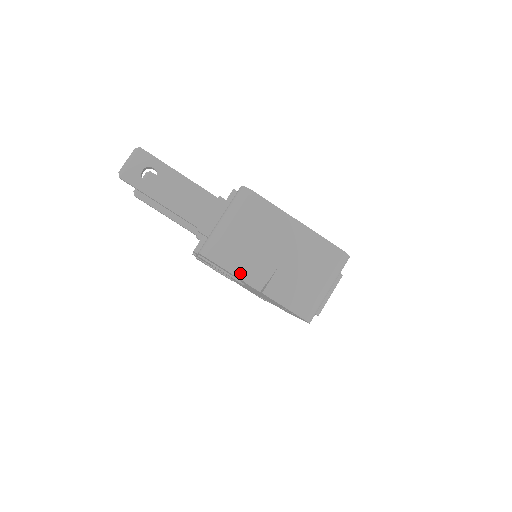
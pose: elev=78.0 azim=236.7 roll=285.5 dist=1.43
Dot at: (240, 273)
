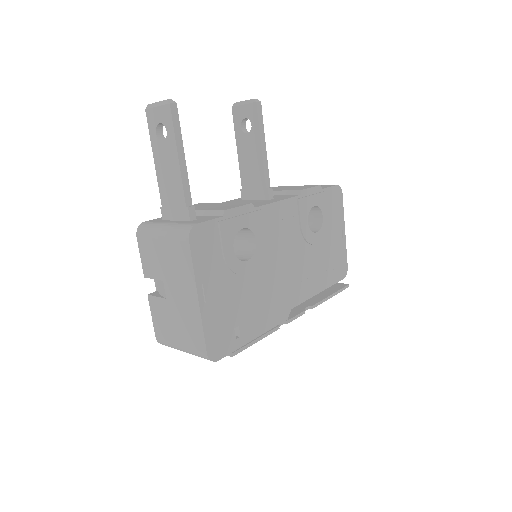
Dot at: (145, 268)
